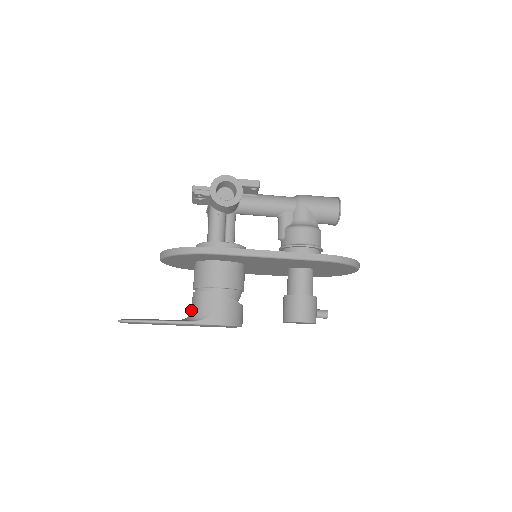
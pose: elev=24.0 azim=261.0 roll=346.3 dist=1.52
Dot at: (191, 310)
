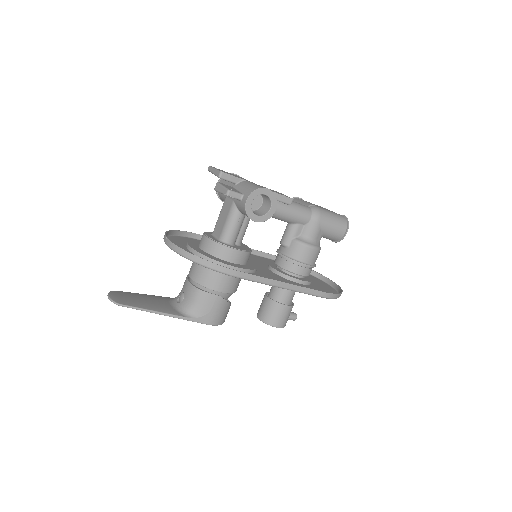
Dot at: (184, 300)
